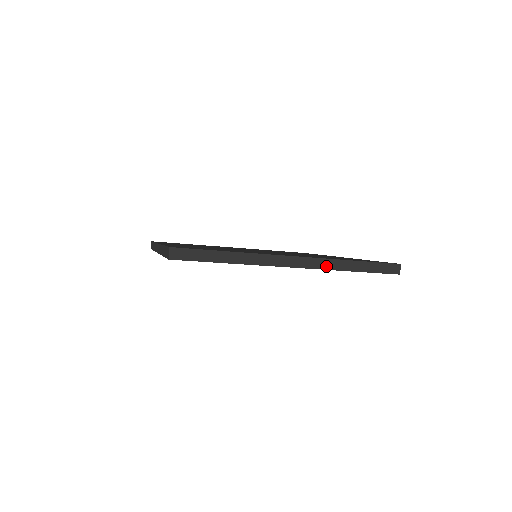
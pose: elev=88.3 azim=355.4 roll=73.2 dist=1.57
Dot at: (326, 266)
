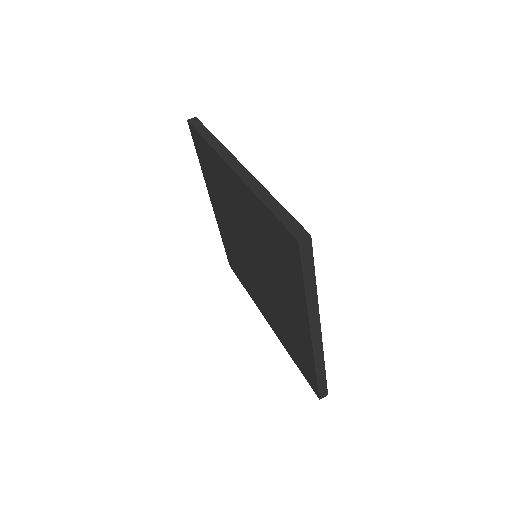
Dot at: (317, 355)
